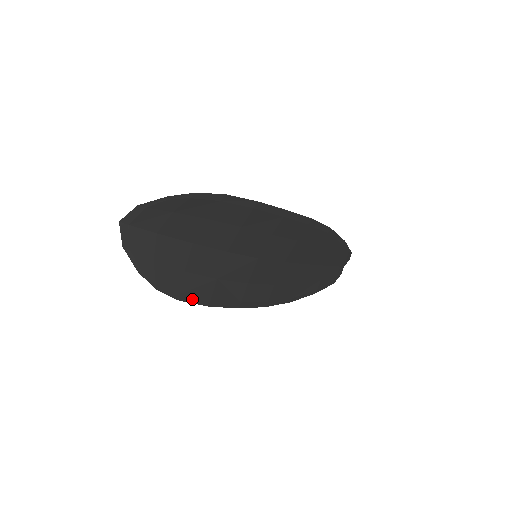
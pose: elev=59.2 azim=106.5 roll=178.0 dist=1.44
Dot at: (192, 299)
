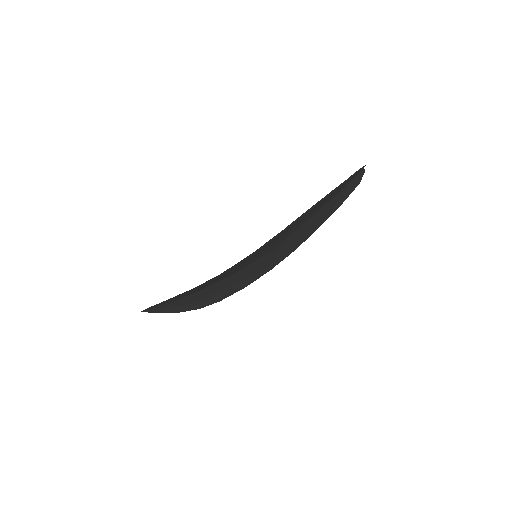
Dot at: (229, 295)
